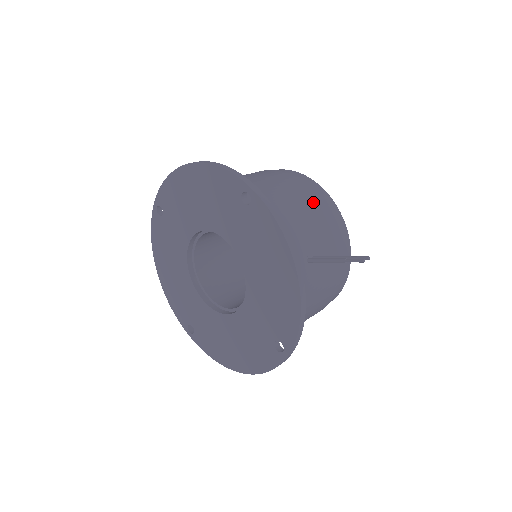
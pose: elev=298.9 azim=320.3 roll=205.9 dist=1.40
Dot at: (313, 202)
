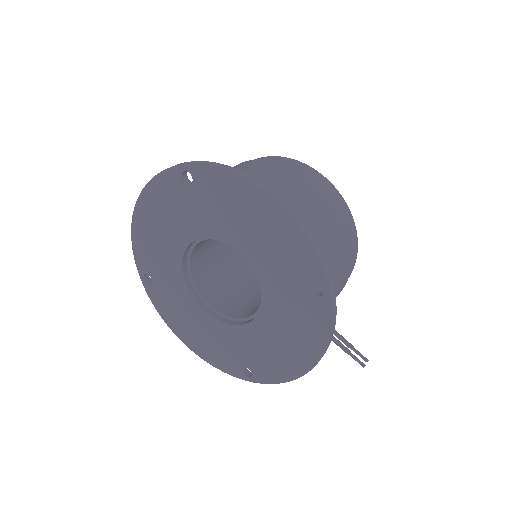
Dot at: (347, 263)
